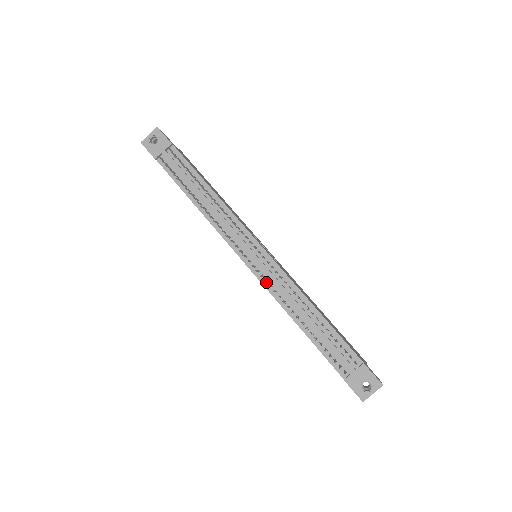
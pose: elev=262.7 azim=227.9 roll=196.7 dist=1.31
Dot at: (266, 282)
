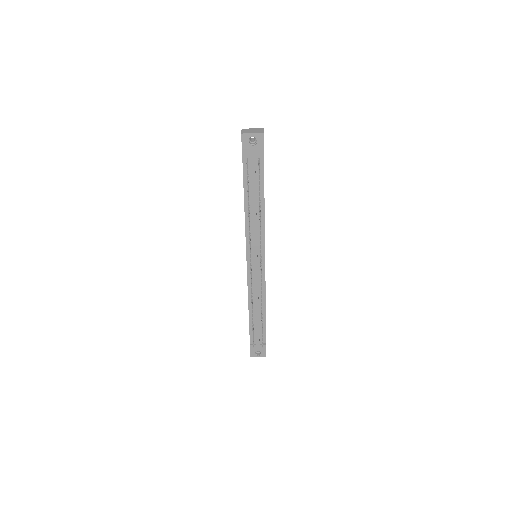
Dot at: (250, 281)
